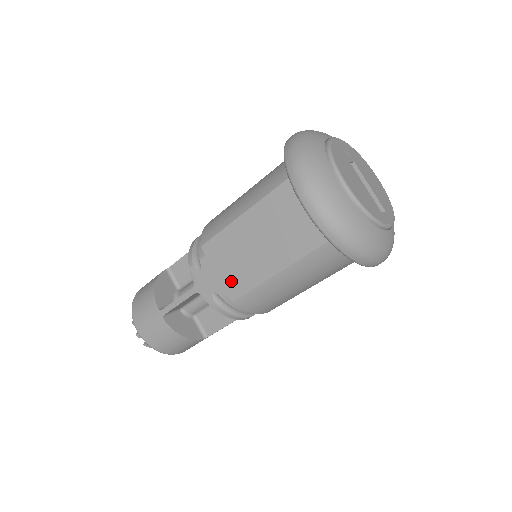
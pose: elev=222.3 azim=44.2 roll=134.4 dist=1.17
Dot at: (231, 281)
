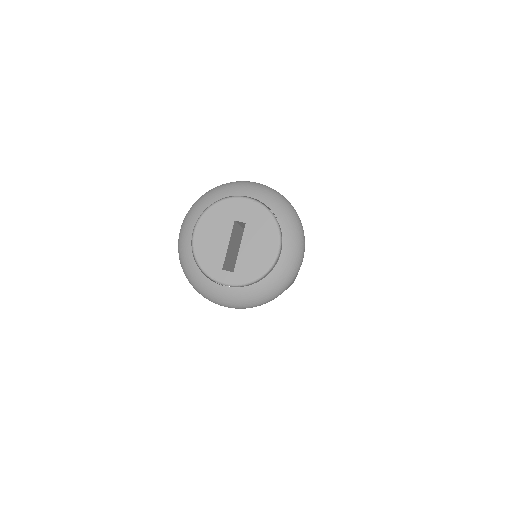
Dot at: occluded
